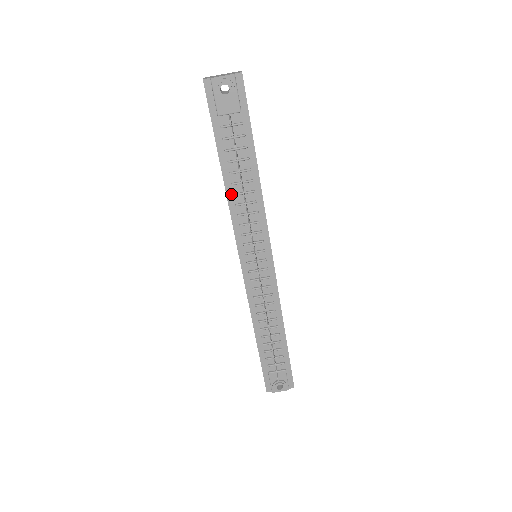
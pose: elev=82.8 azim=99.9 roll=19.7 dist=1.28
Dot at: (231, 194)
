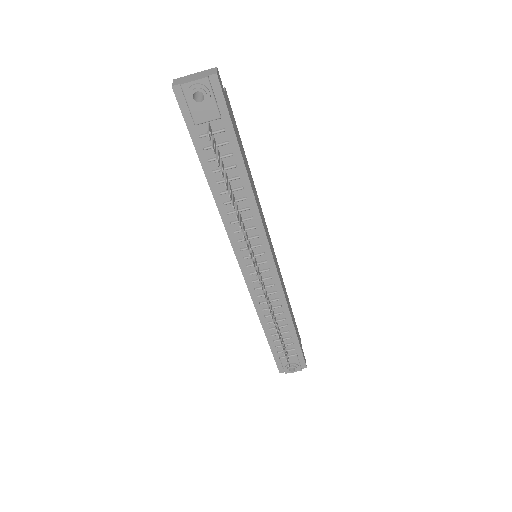
Dot at: (221, 203)
